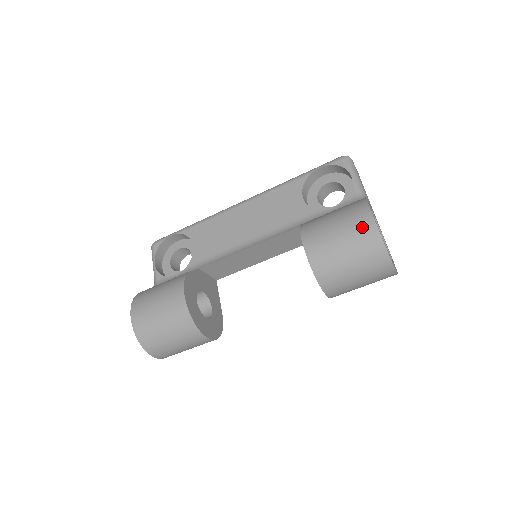
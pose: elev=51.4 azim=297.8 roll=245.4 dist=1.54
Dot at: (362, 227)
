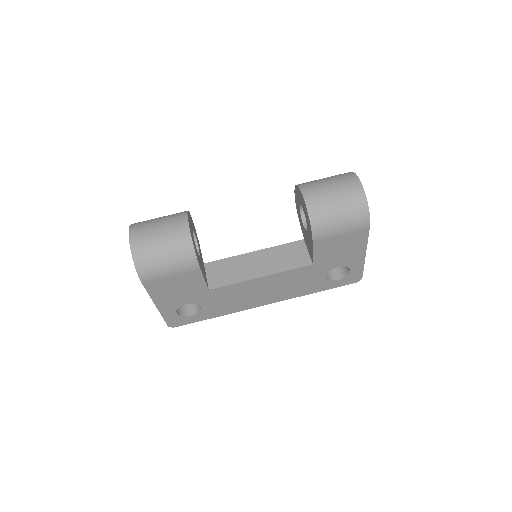
Dot at: occluded
